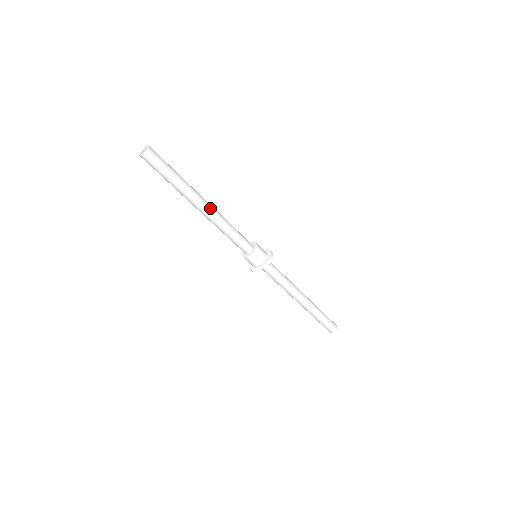
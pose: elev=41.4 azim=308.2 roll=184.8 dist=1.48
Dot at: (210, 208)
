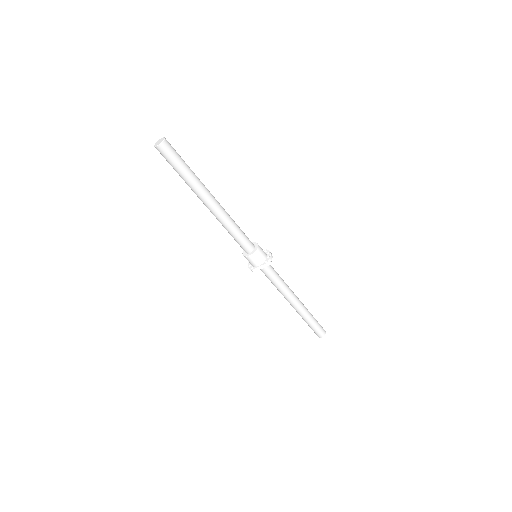
Dot at: (218, 204)
